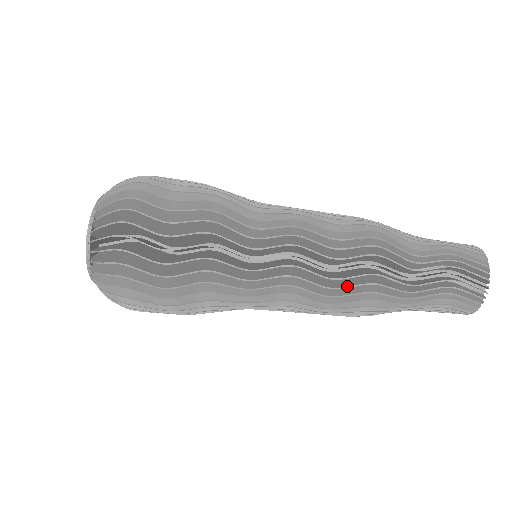
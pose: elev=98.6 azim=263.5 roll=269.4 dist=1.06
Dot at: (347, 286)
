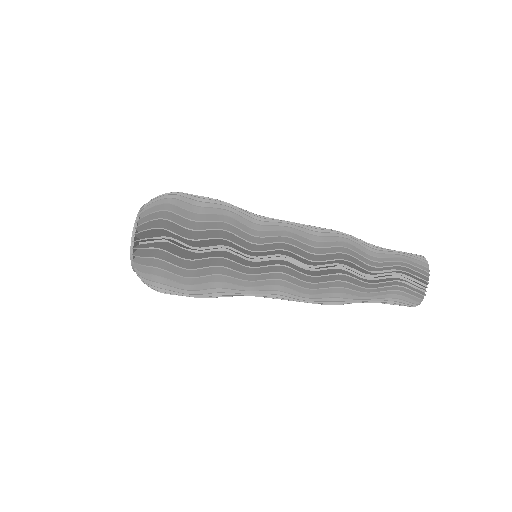
Dot at: (320, 288)
